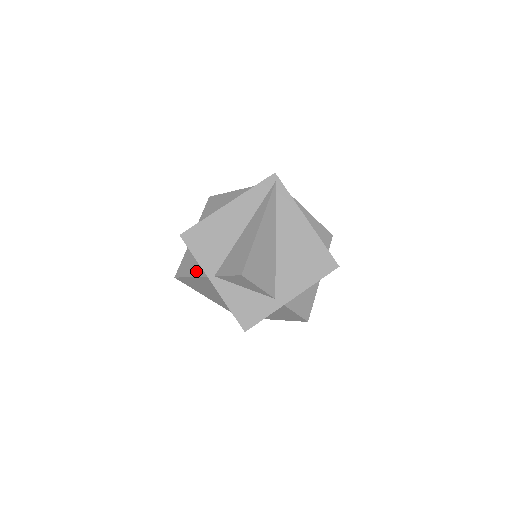
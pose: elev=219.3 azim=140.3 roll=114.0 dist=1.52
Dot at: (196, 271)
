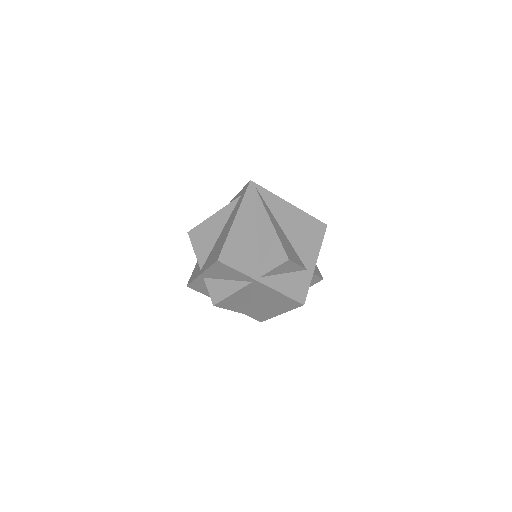
Dot at: (235, 286)
